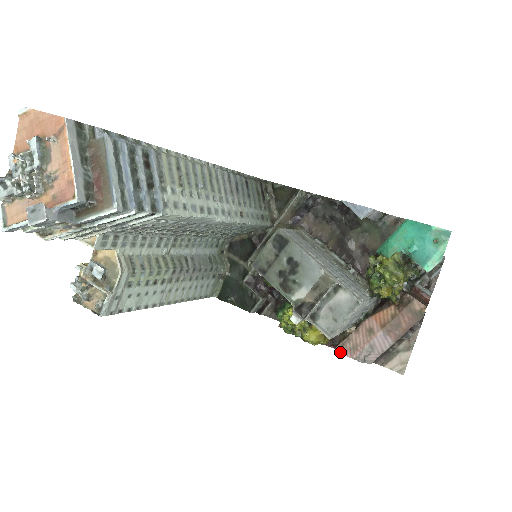
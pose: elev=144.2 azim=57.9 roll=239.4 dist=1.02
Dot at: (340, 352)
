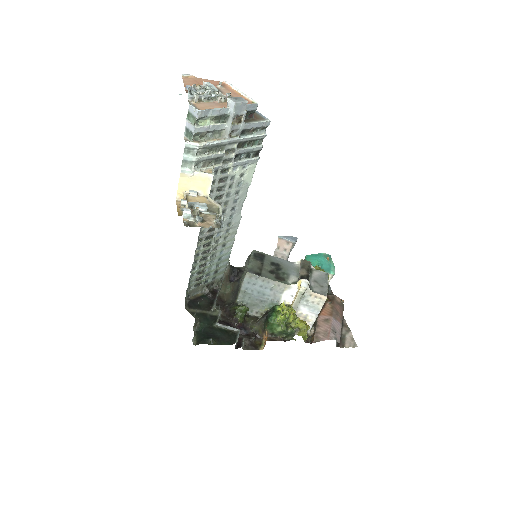
Dot at: (319, 341)
